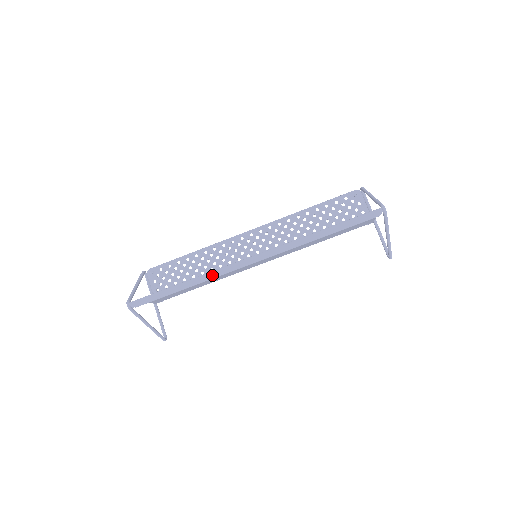
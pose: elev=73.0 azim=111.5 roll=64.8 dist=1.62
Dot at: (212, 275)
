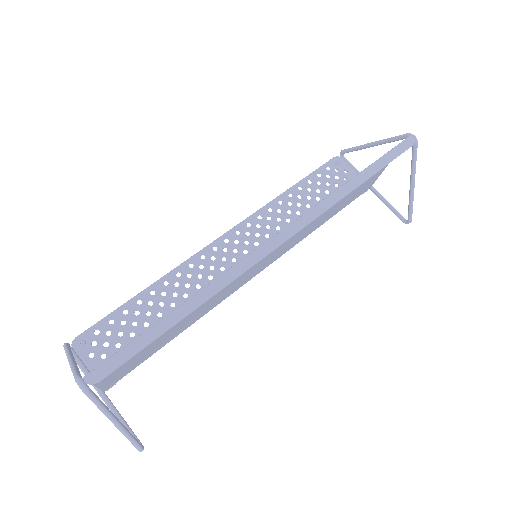
Dot at: (225, 279)
